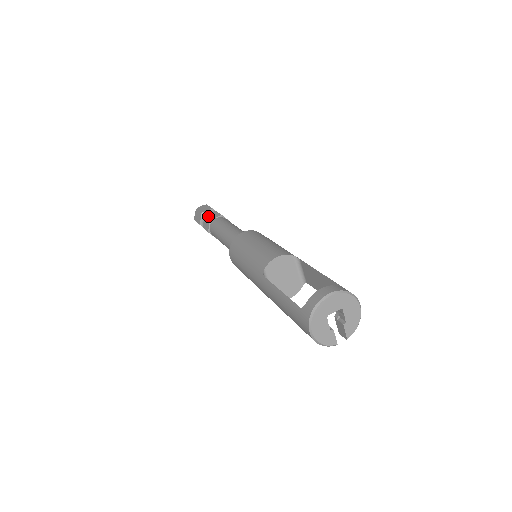
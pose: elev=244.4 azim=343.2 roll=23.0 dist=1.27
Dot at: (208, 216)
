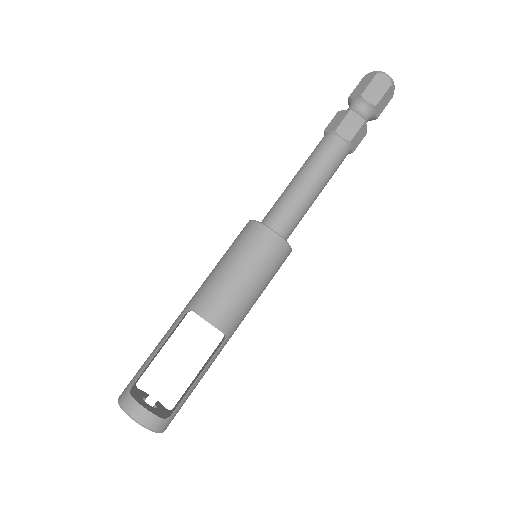
Dot at: (346, 119)
